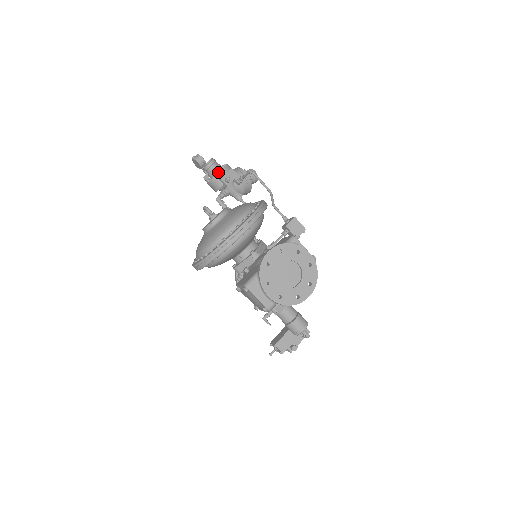
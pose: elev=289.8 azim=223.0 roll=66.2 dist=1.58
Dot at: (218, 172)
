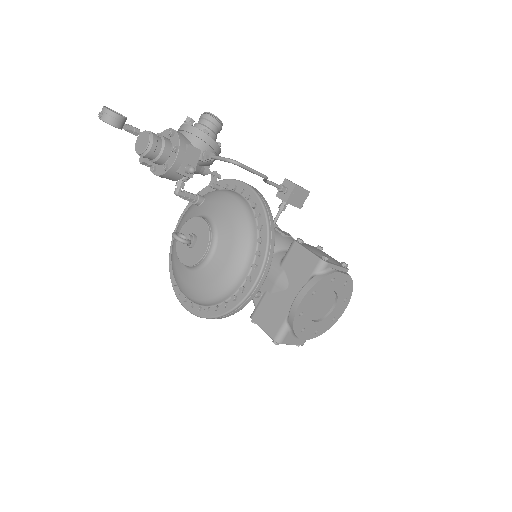
Dot at: (172, 164)
